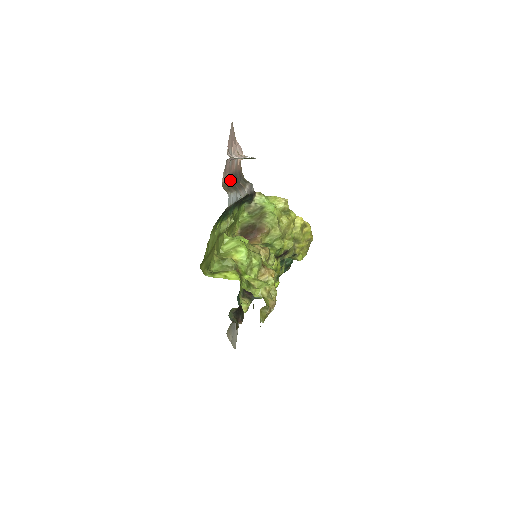
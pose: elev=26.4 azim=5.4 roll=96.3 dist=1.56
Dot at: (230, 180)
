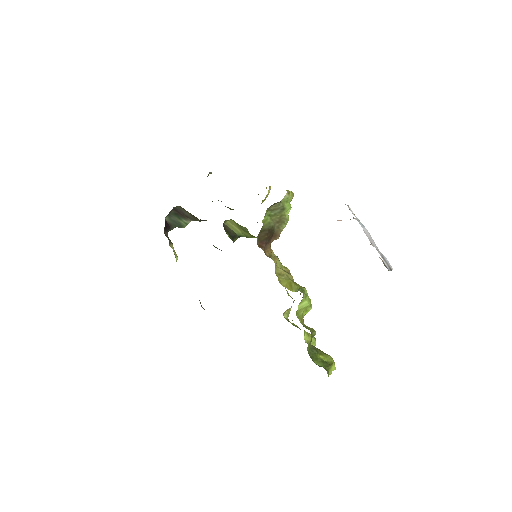
Dot at: occluded
